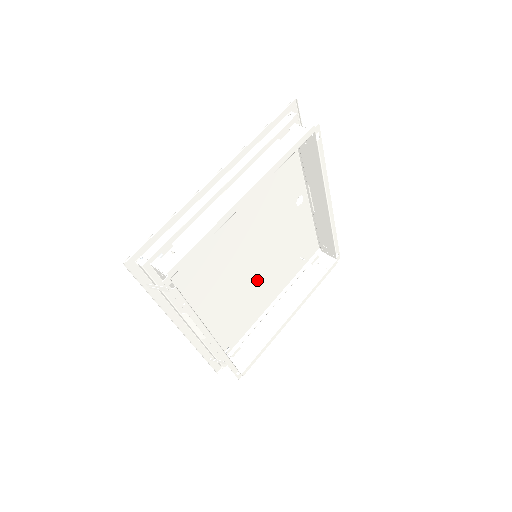
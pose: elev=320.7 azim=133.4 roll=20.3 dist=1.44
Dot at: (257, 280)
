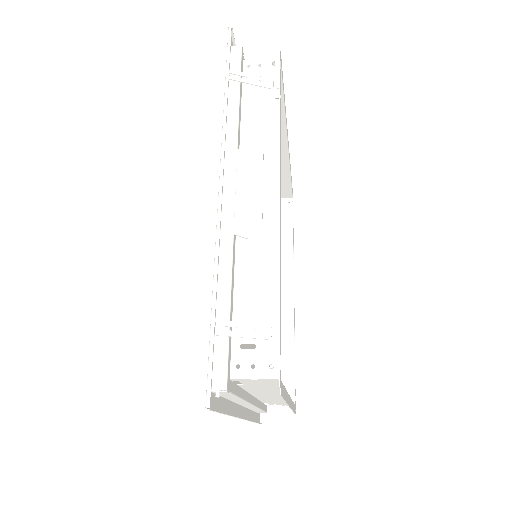
Dot at: occluded
